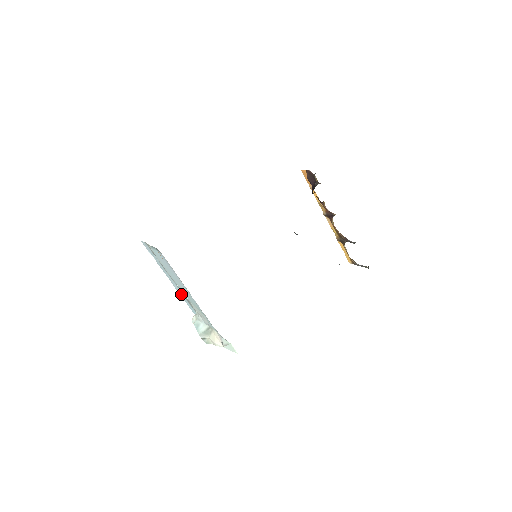
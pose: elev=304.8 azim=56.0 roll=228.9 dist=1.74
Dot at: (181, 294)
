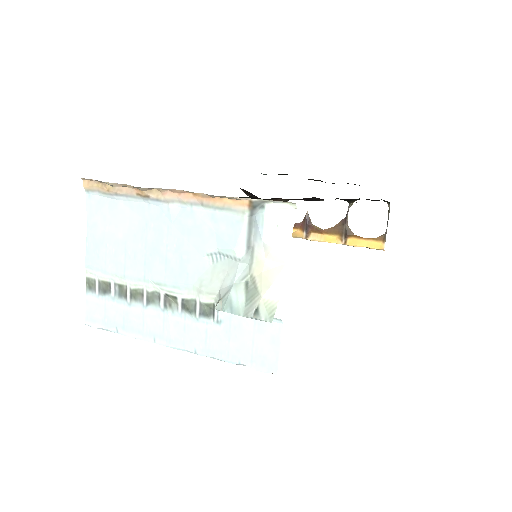
Dot at: (183, 332)
